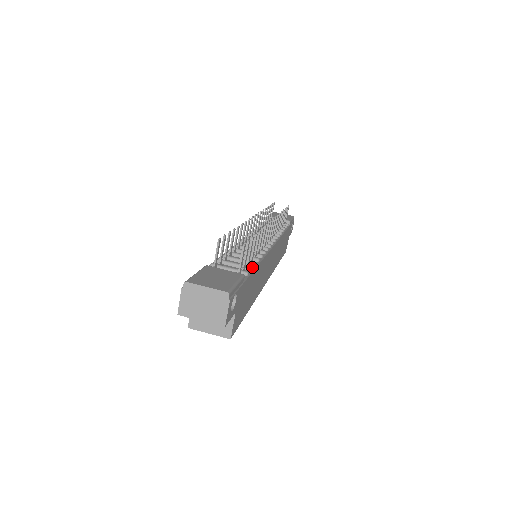
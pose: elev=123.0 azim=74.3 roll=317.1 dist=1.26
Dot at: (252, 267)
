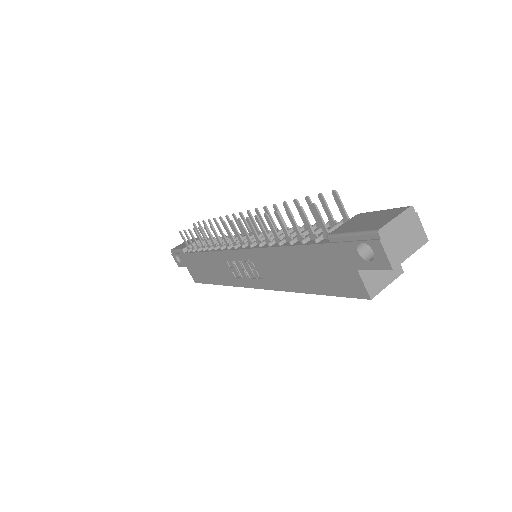
Dot at: occluded
